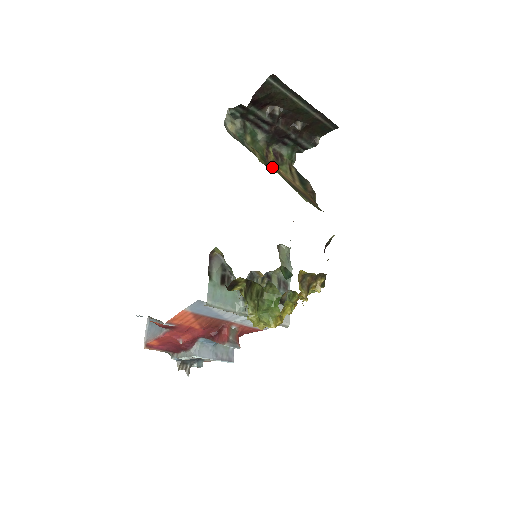
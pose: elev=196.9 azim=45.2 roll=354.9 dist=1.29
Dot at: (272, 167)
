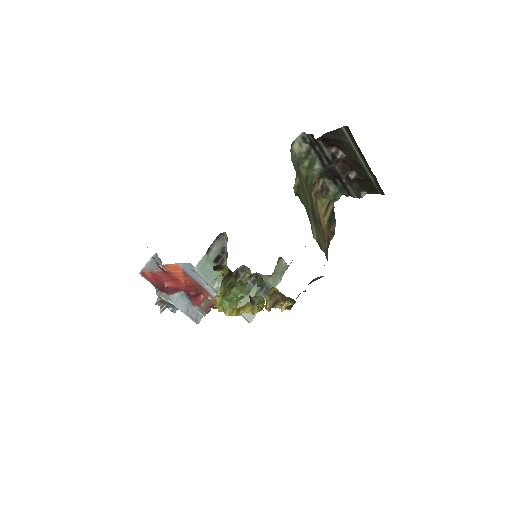
Dot at: occluded
